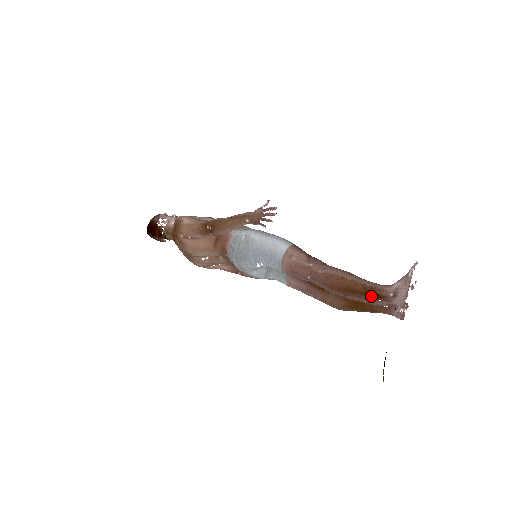
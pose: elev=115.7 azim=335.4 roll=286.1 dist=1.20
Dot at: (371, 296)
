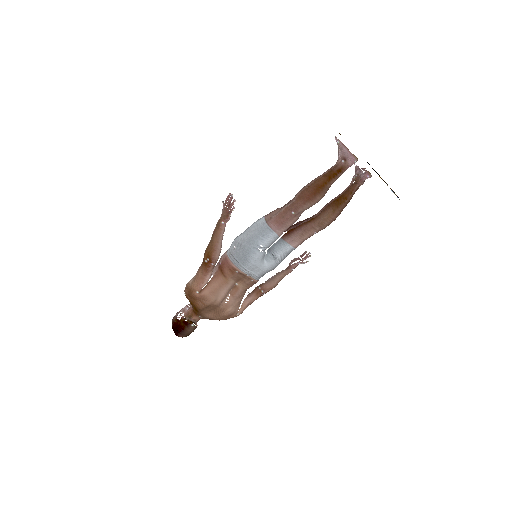
Dot at: (335, 176)
